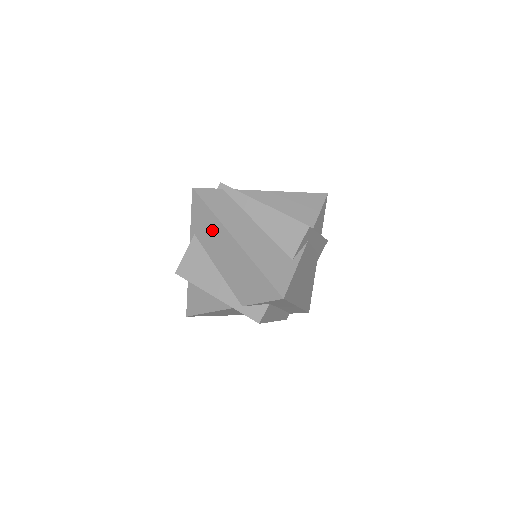
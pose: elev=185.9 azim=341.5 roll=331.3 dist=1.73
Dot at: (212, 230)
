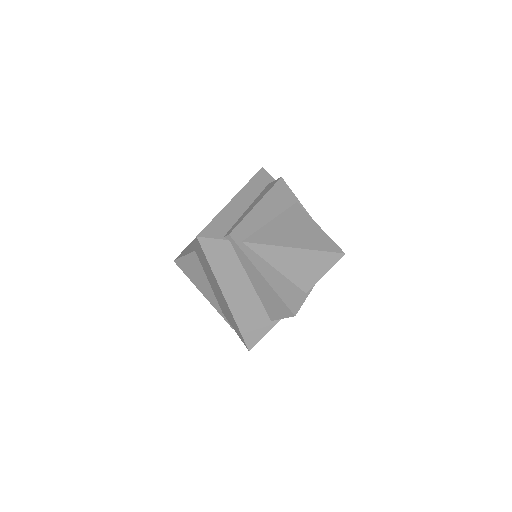
Dot at: (209, 271)
